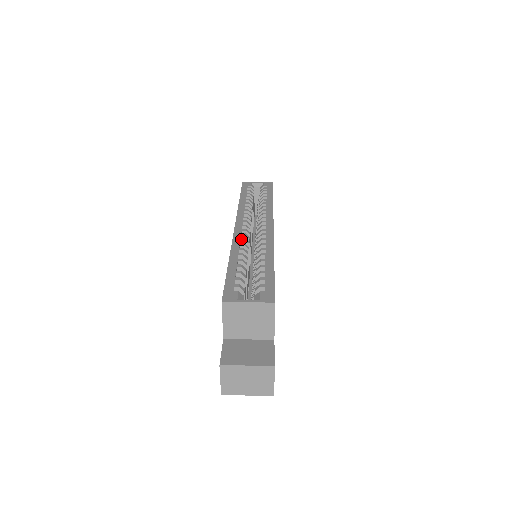
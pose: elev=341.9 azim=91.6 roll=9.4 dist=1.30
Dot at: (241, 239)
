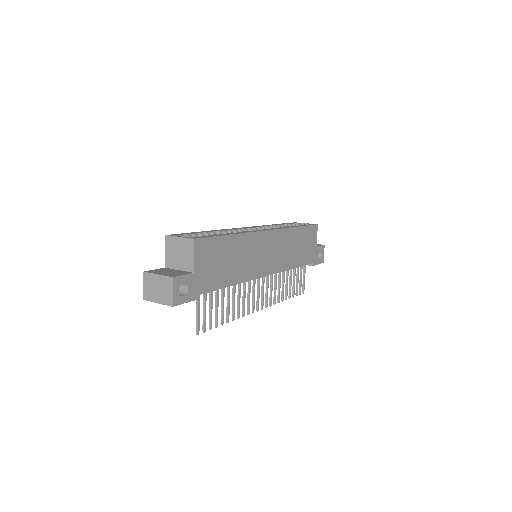
Dot at: (233, 229)
